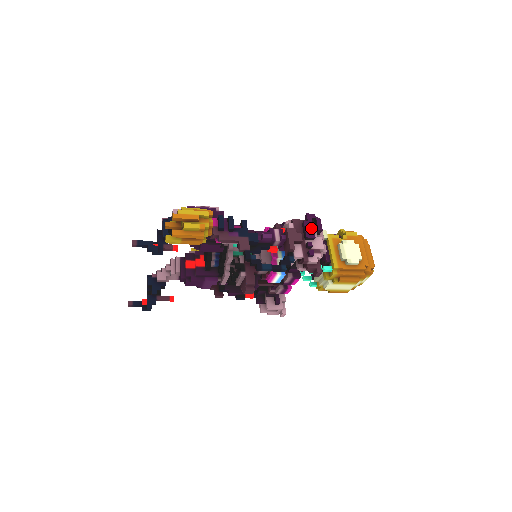
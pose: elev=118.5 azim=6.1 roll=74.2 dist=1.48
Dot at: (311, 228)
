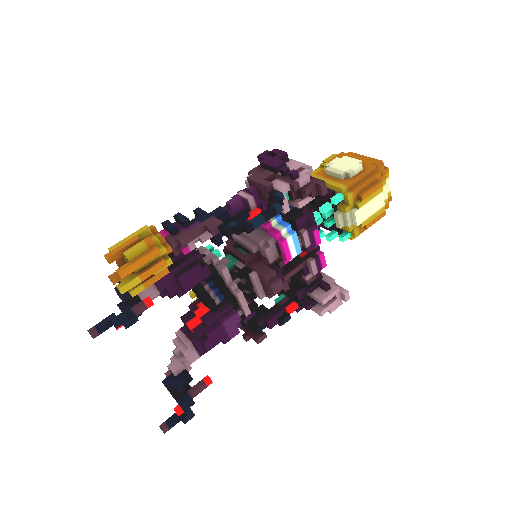
Dot at: (273, 160)
